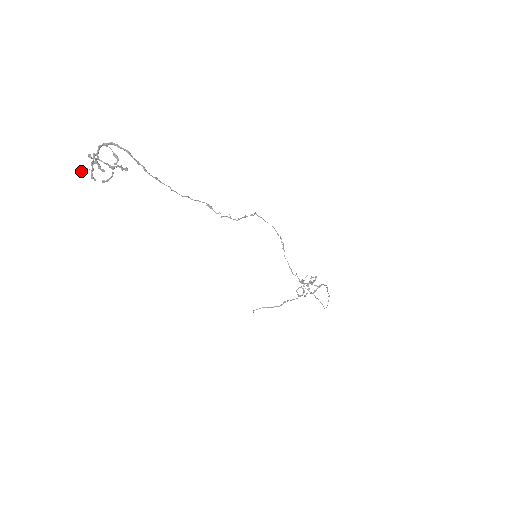
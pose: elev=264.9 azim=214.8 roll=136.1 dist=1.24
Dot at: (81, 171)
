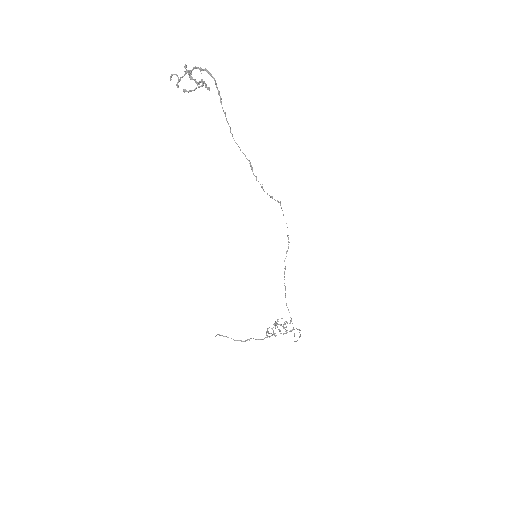
Dot at: (171, 75)
